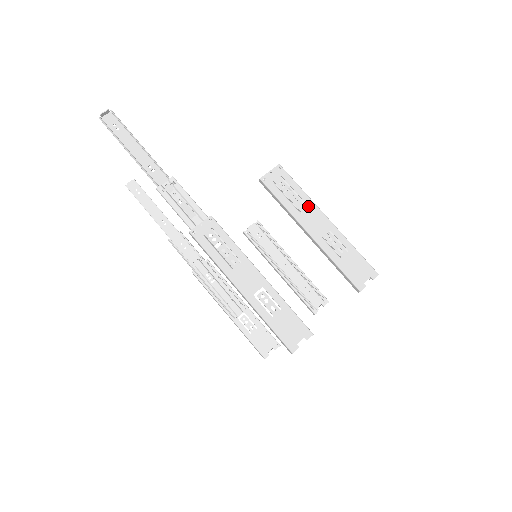
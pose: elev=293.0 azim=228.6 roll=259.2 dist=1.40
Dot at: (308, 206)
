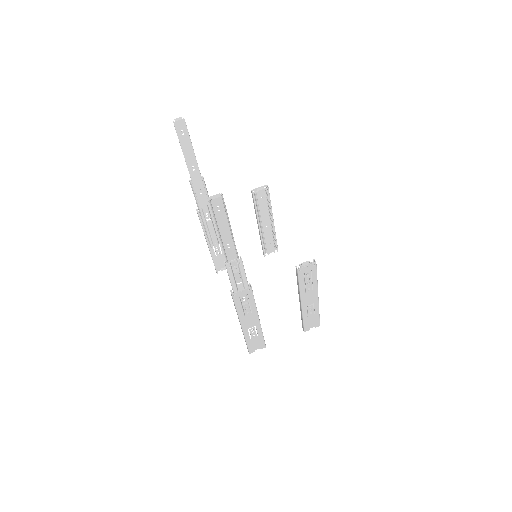
Dot at: (313, 289)
